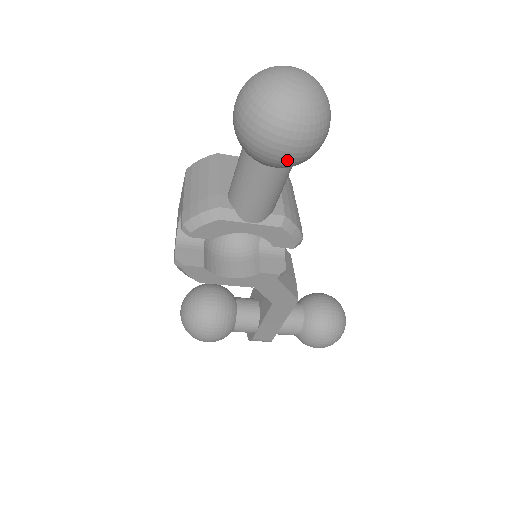
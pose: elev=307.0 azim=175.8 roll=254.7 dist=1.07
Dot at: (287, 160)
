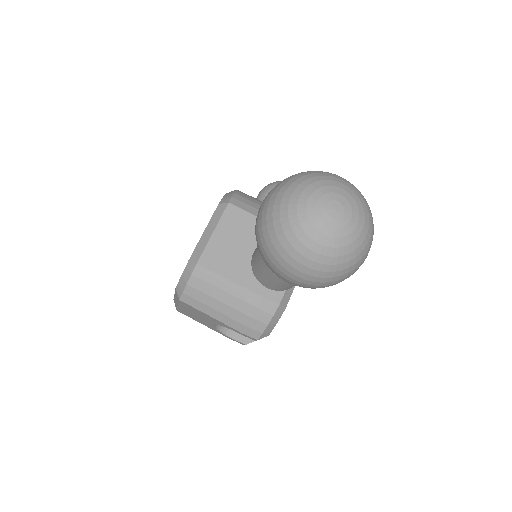
Dot at: occluded
